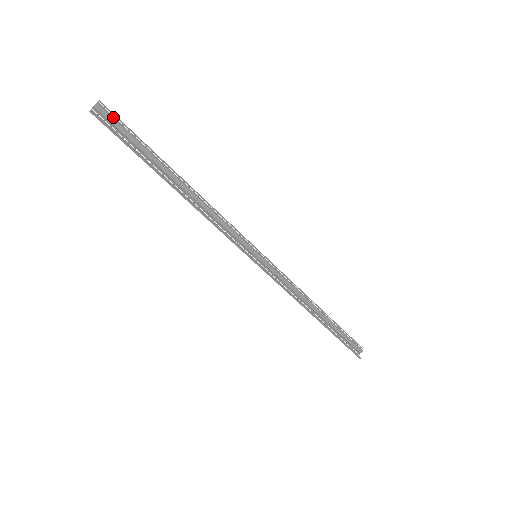
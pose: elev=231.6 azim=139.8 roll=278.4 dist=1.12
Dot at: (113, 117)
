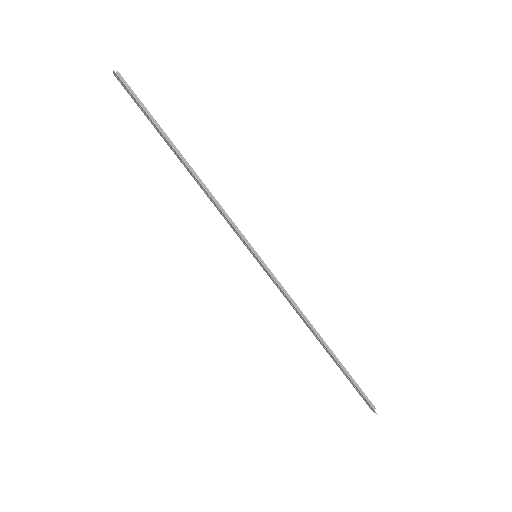
Dot at: (130, 87)
